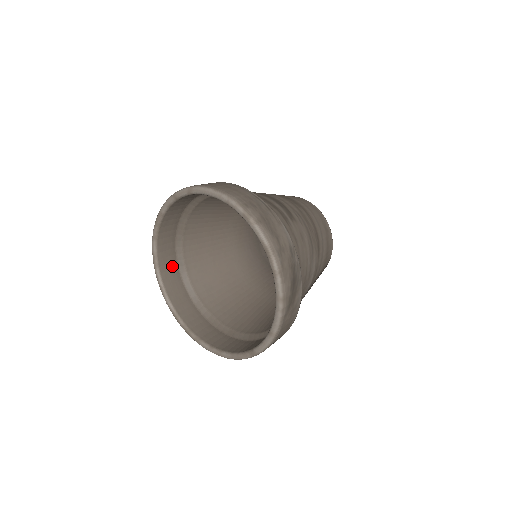
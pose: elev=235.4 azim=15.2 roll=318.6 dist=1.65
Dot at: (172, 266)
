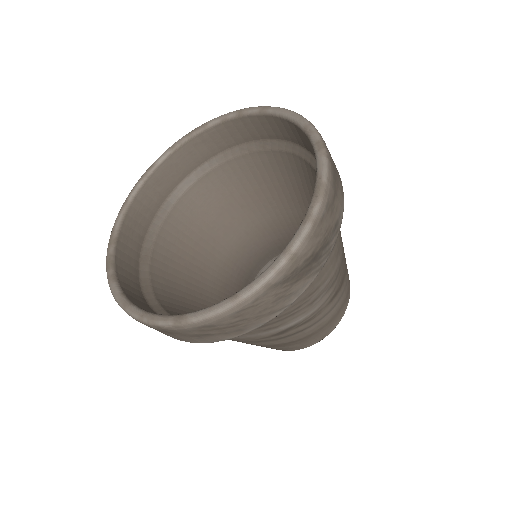
Dot at: (157, 198)
